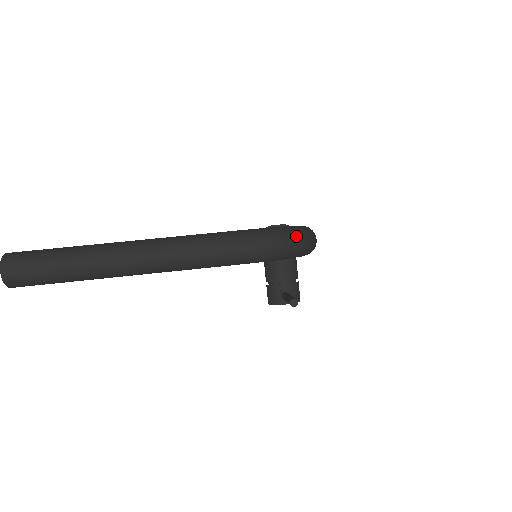
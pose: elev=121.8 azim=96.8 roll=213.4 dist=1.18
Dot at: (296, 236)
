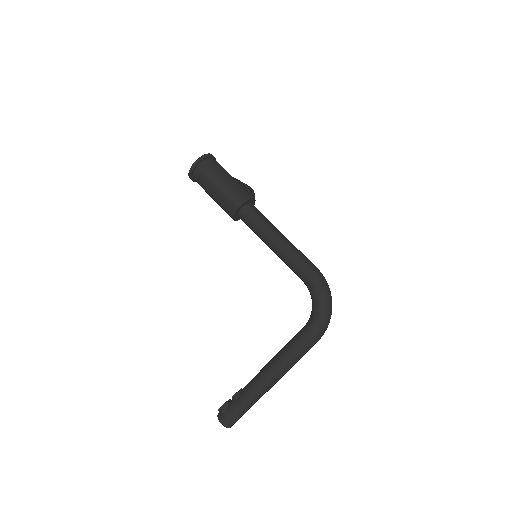
Dot at: (331, 309)
